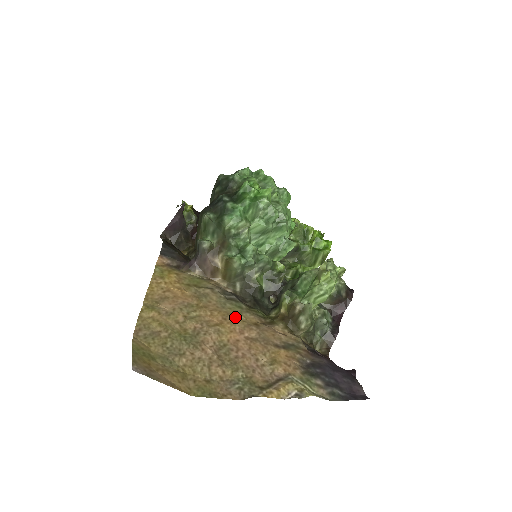
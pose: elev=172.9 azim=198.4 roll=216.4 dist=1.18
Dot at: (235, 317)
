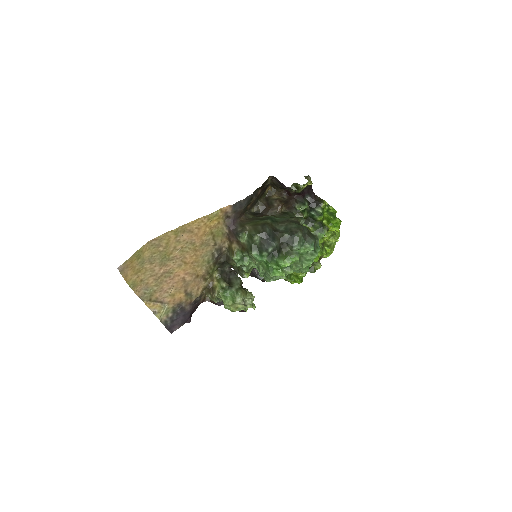
Dot at: (197, 266)
